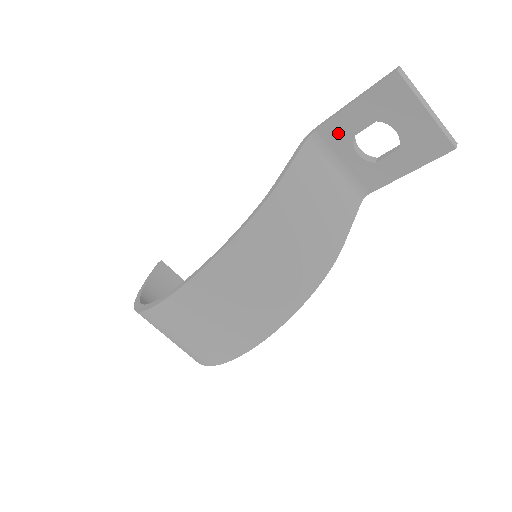
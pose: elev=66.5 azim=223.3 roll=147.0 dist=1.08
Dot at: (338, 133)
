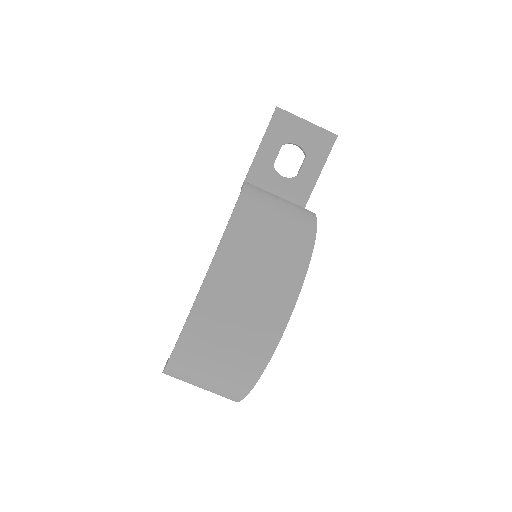
Dot at: (262, 169)
